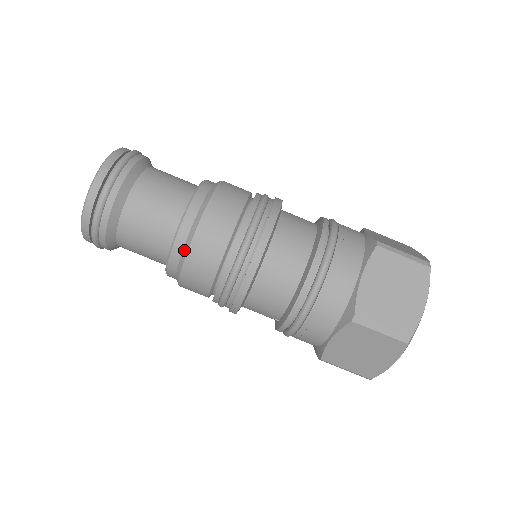
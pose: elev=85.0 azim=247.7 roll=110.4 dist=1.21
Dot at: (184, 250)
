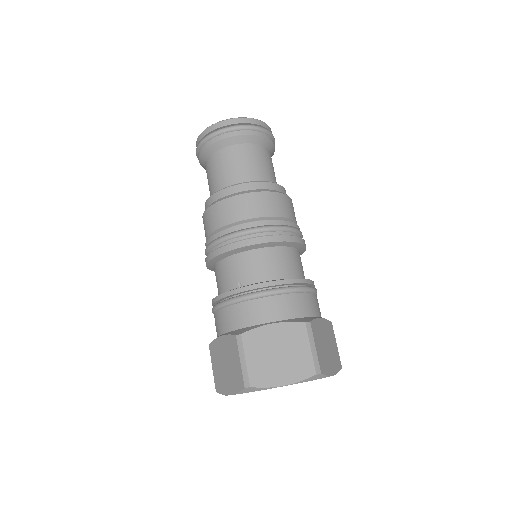
Dot at: (264, 190)
